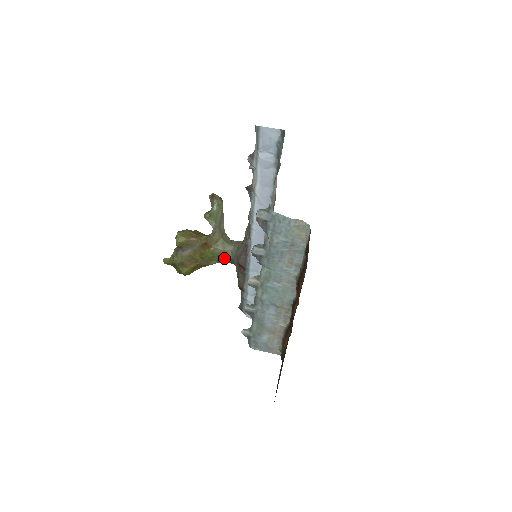
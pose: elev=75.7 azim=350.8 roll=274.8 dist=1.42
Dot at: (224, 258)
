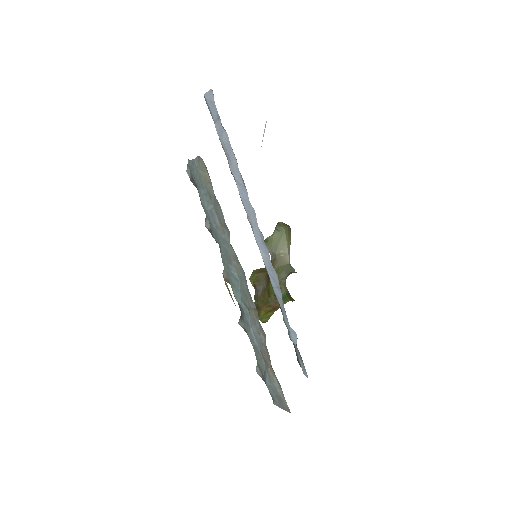
Dot at: (285, 293)
